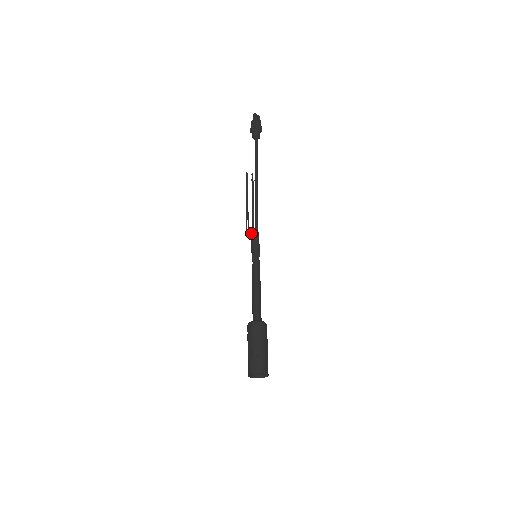
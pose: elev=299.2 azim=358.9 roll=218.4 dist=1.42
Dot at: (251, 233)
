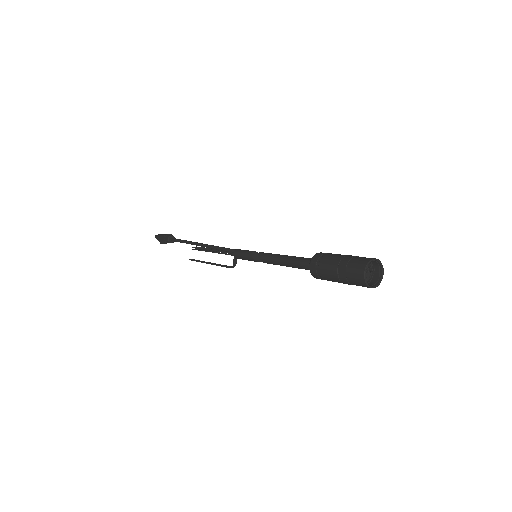
Dot at: (234, 256)
